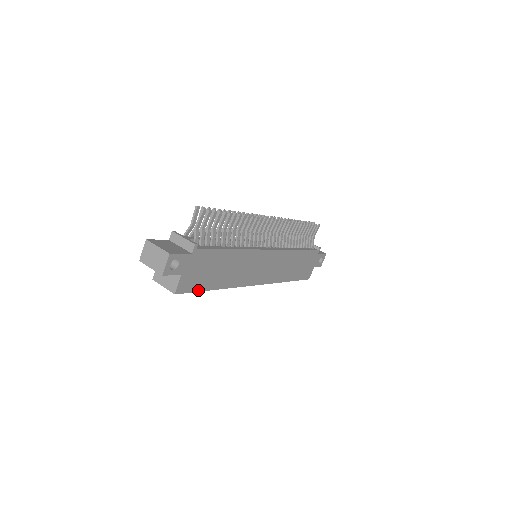
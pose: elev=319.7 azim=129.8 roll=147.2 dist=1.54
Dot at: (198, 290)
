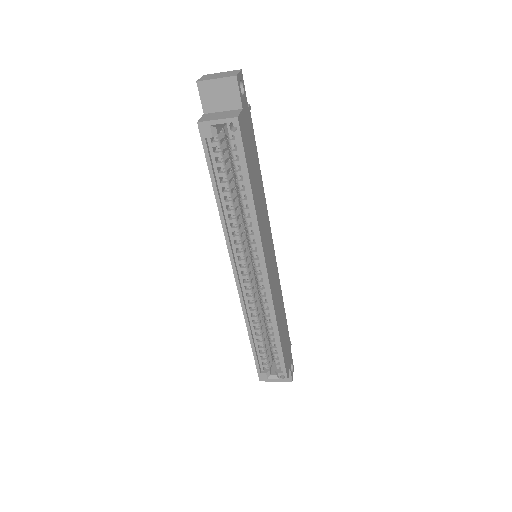
Dot at: (246, 159)
